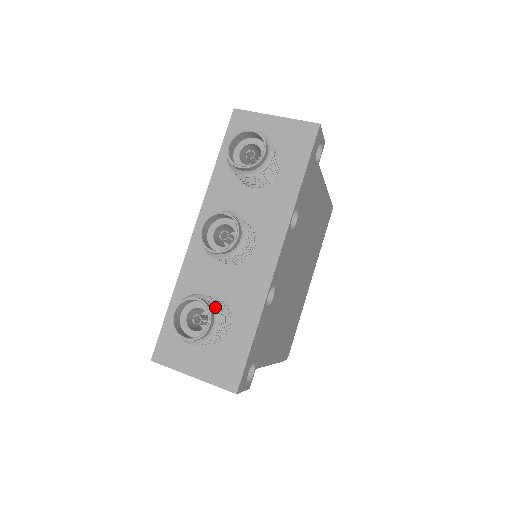
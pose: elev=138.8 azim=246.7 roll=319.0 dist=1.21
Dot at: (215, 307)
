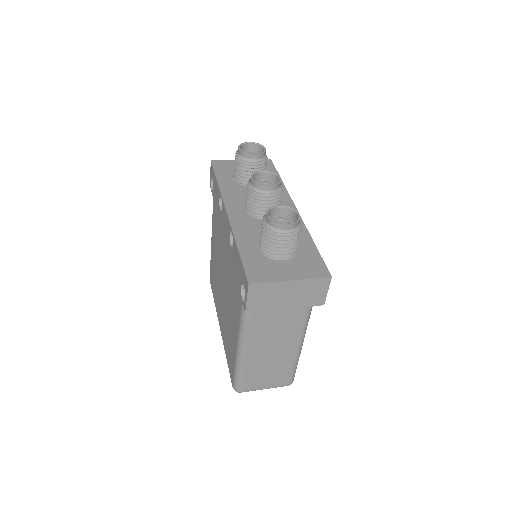
Dot at: (290, 213)
